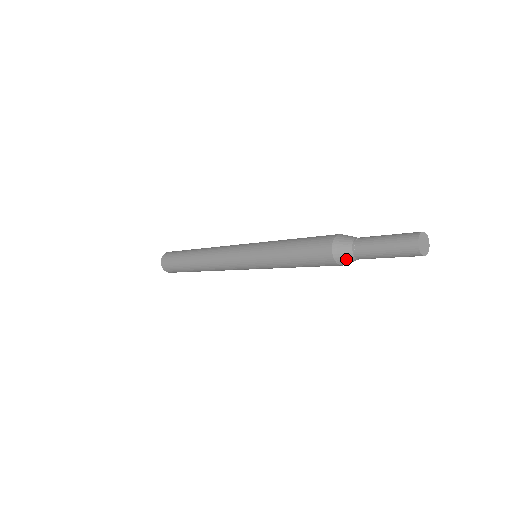
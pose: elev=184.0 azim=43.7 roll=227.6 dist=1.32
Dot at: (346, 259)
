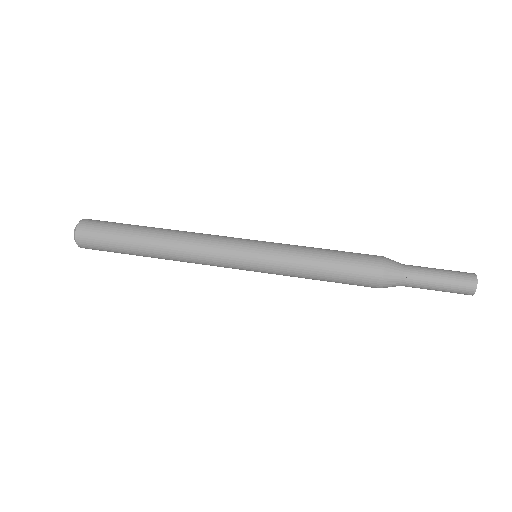
Dot at: occluded
